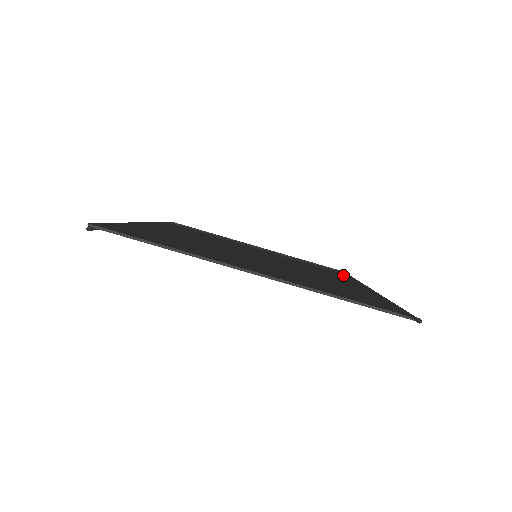
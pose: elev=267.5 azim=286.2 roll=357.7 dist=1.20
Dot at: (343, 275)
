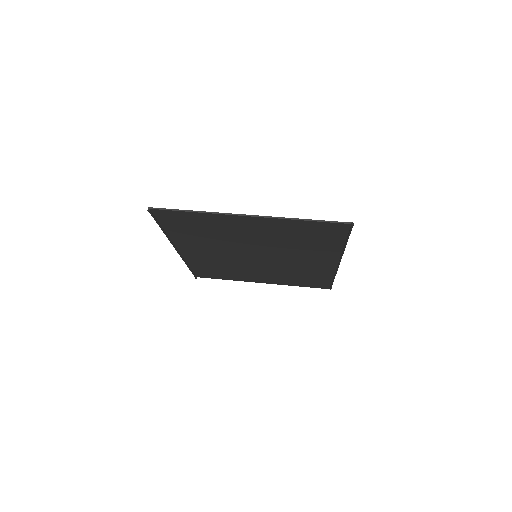
Dot at: (325, 275)
